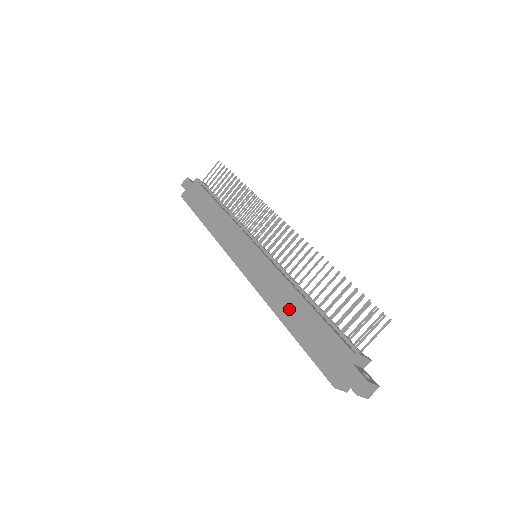
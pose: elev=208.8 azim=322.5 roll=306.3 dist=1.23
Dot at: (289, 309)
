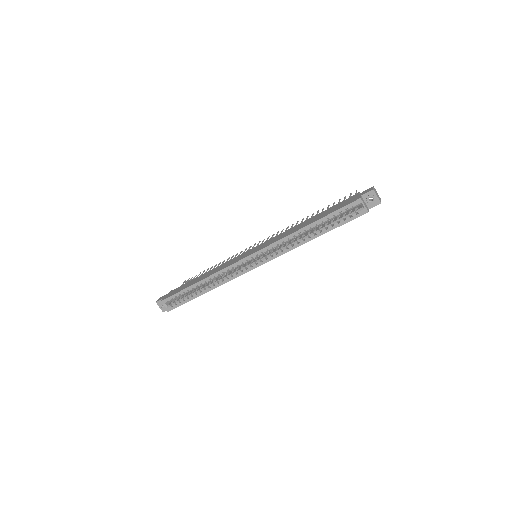
Dot at: (303, 224)
